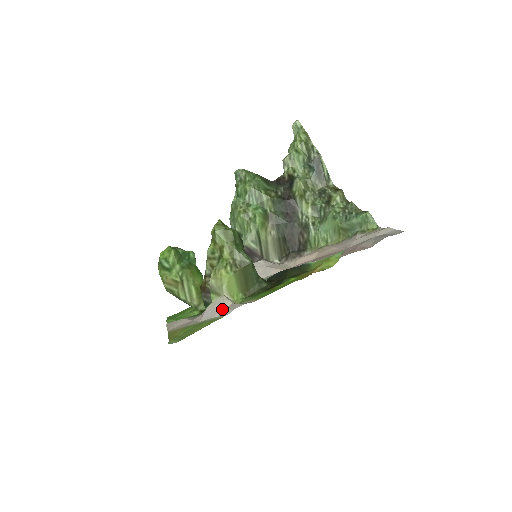
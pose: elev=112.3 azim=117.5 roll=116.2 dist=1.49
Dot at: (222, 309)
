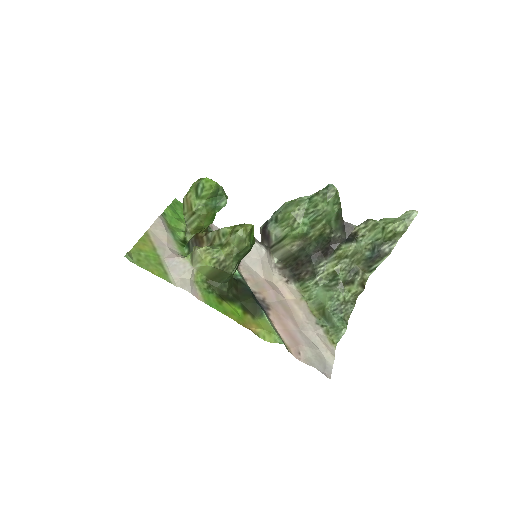
Dot at: (179, 275)
